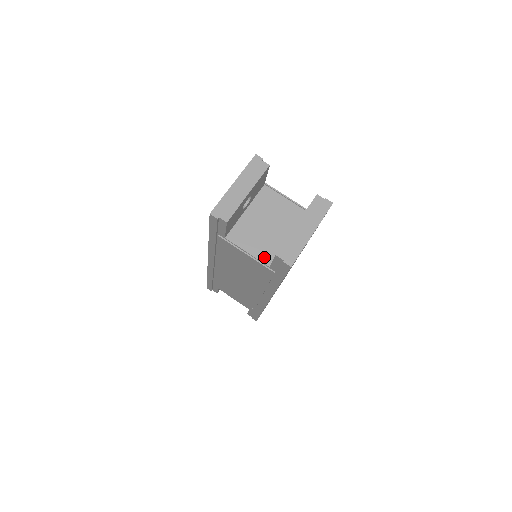
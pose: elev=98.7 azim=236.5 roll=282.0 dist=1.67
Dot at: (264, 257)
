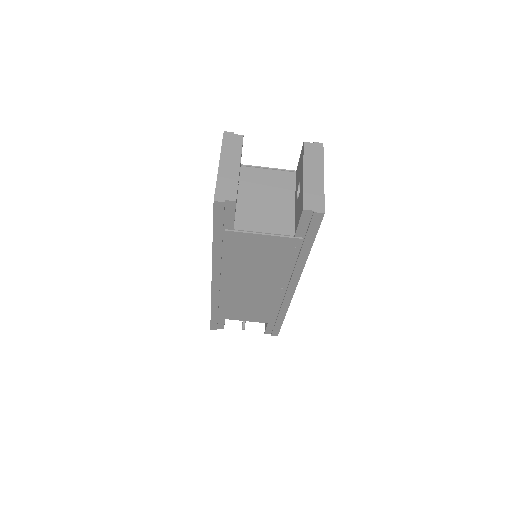
Dot at: (283, 229)
